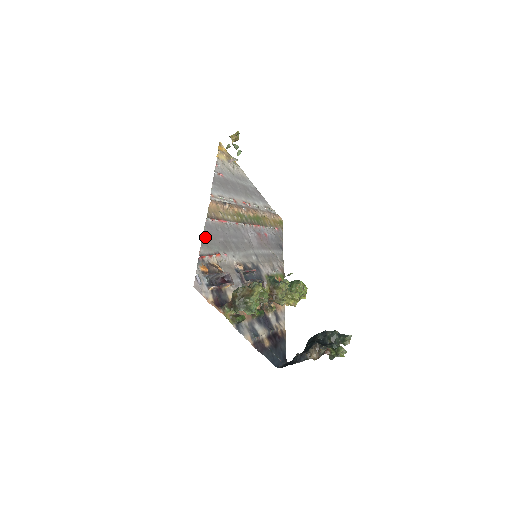
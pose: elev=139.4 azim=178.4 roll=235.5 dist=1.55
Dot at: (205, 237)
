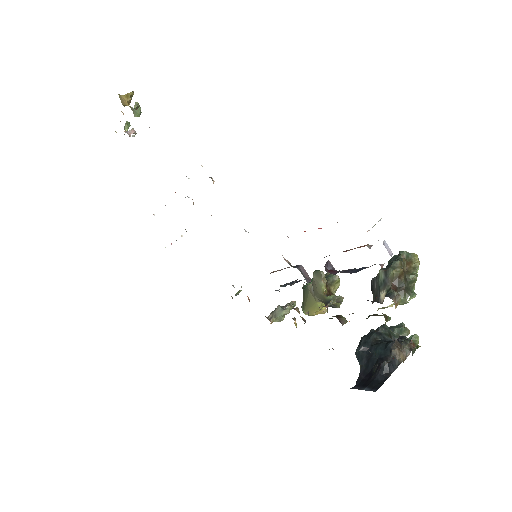
Dot at: occluded
